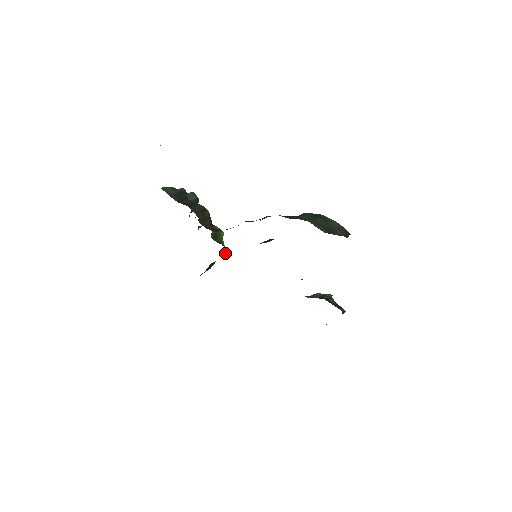
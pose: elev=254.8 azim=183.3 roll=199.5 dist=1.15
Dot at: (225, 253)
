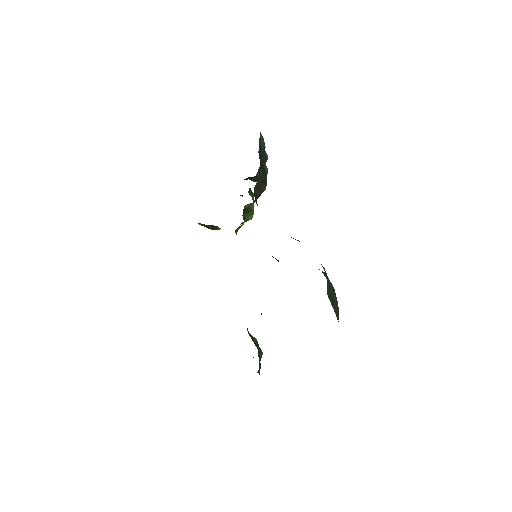
Dot at: (236, 231)
